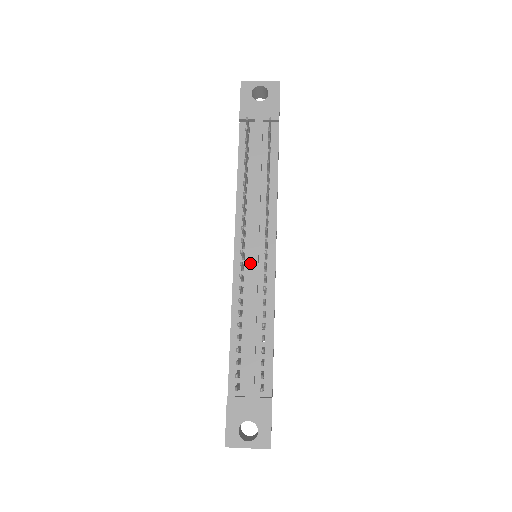
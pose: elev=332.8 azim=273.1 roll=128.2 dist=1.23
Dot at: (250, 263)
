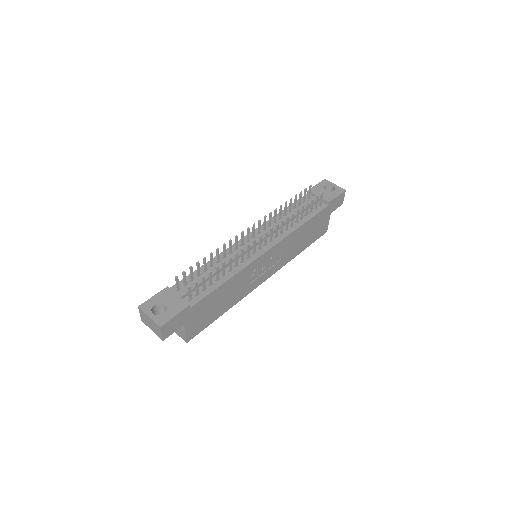
Dot at: (248, 243)
